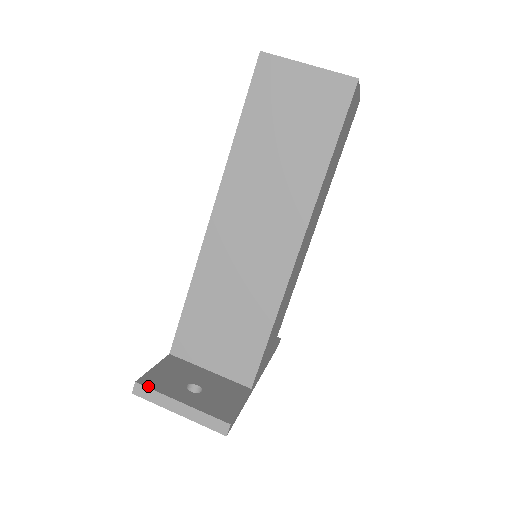
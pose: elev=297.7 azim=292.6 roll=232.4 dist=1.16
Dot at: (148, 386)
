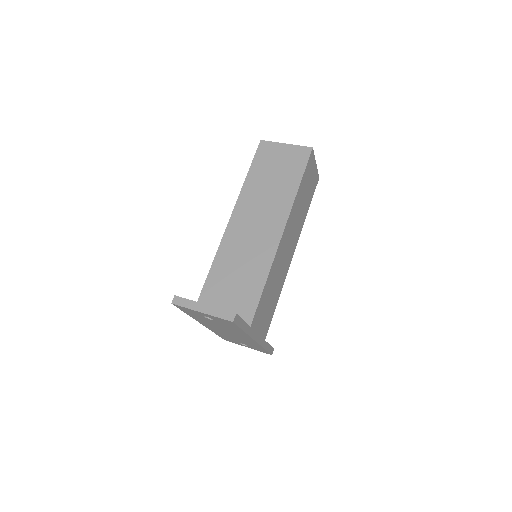
Dot at: (183, 298)
